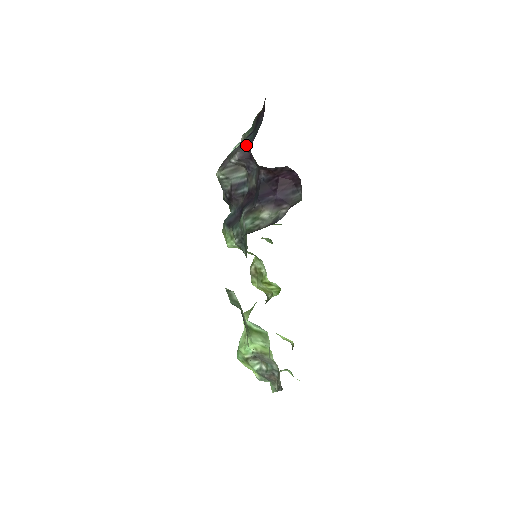
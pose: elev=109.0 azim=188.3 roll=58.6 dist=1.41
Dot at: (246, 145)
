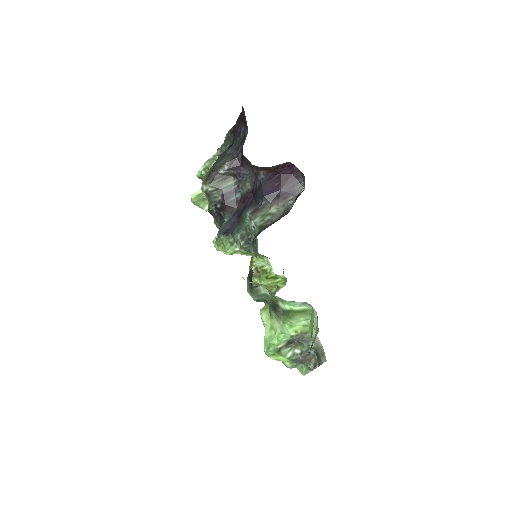
Dot at: (233, 155)
